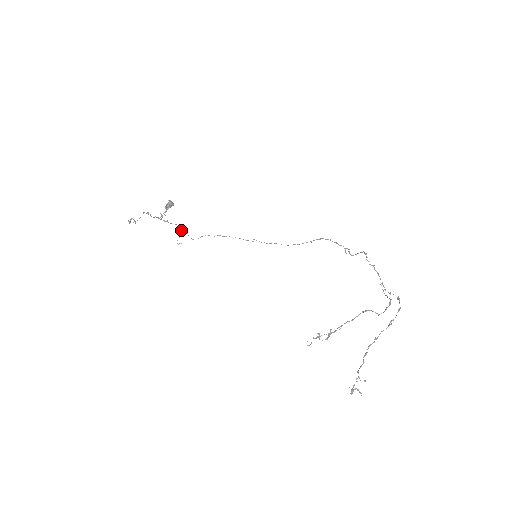
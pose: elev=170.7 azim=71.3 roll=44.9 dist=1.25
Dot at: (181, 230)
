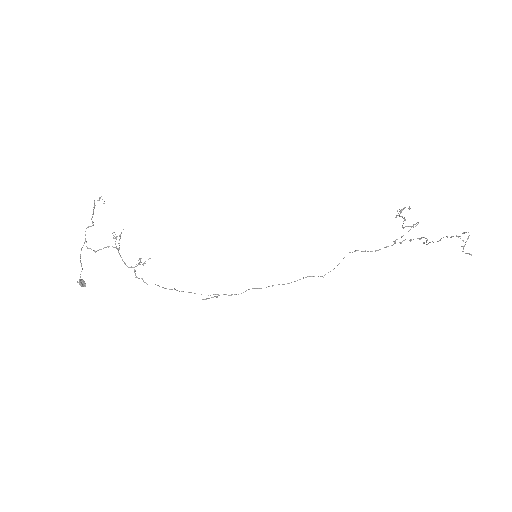
Dot at: (139, 258)
